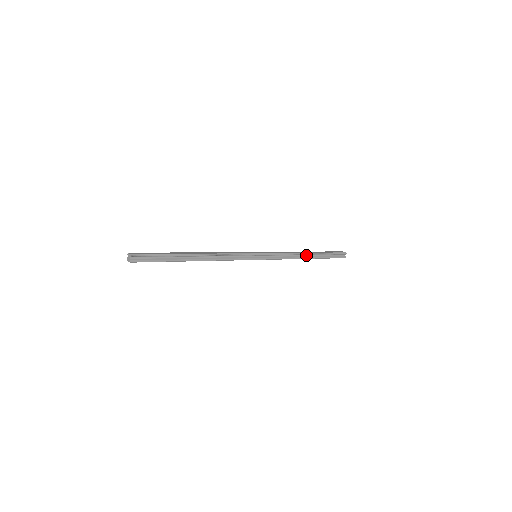
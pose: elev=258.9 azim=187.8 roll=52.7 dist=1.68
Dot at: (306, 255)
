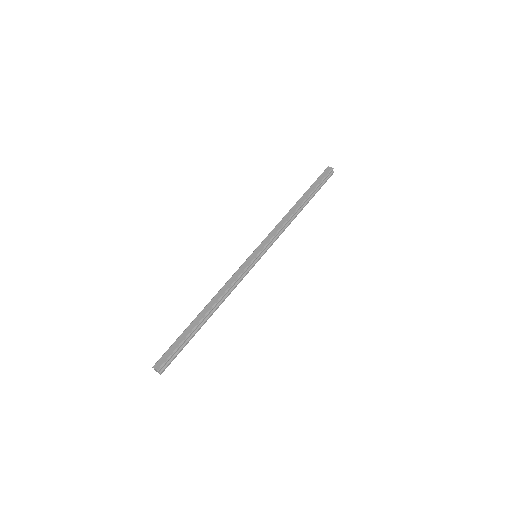
Dot at: (298, 209)
